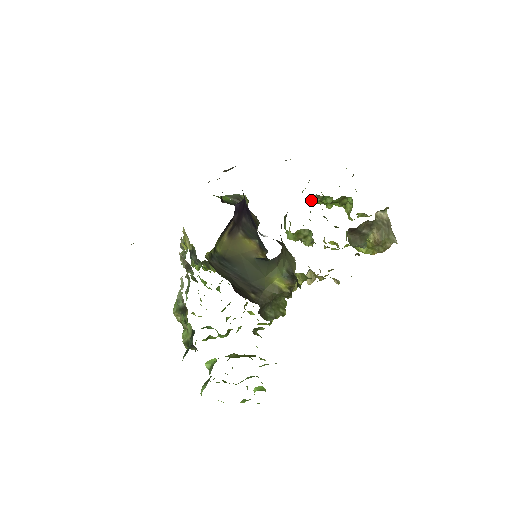
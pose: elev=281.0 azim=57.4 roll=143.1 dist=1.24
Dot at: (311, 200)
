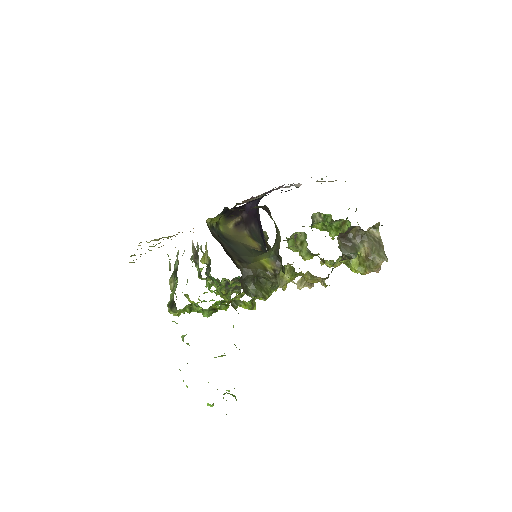
Dot at: (313, 215)
